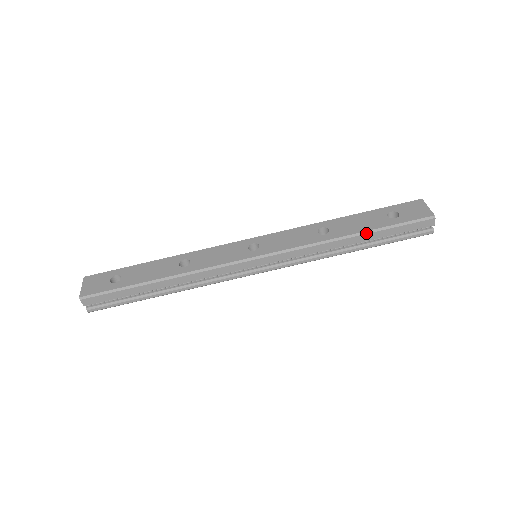
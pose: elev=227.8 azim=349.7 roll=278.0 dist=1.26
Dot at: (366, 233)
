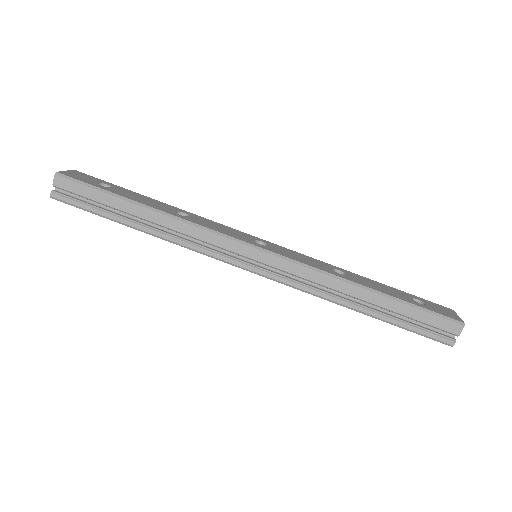
Dot at: (385, 295)
